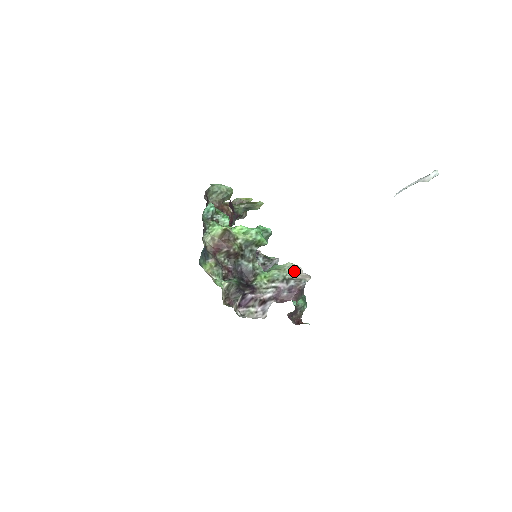
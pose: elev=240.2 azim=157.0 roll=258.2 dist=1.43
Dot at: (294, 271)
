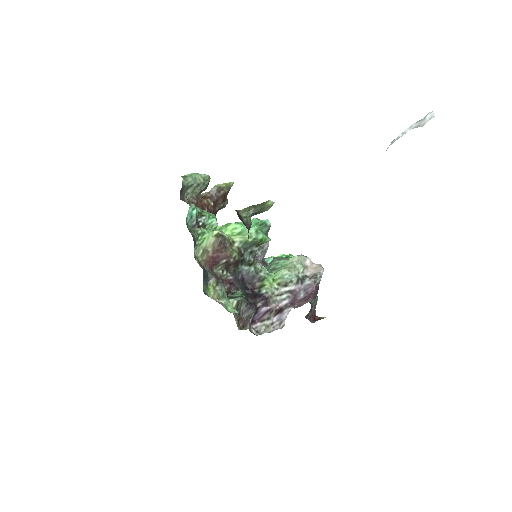
Dot at: (304, 265)
